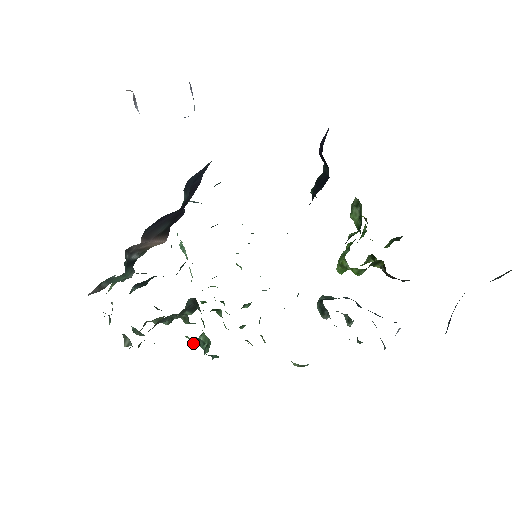
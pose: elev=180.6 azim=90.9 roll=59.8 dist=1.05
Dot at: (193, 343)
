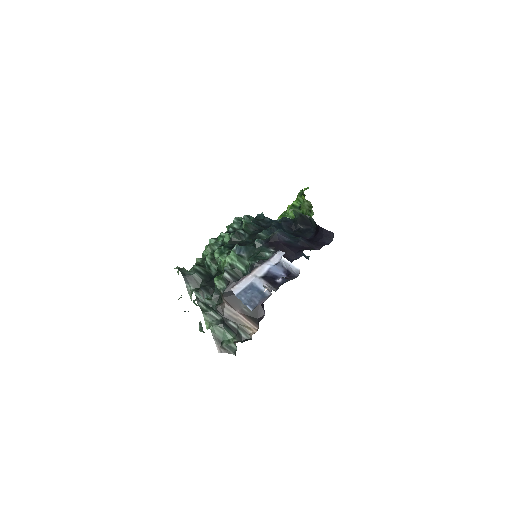
Dot at: occluded
